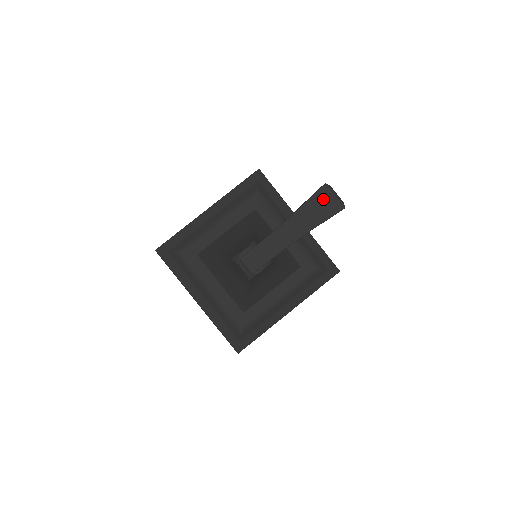
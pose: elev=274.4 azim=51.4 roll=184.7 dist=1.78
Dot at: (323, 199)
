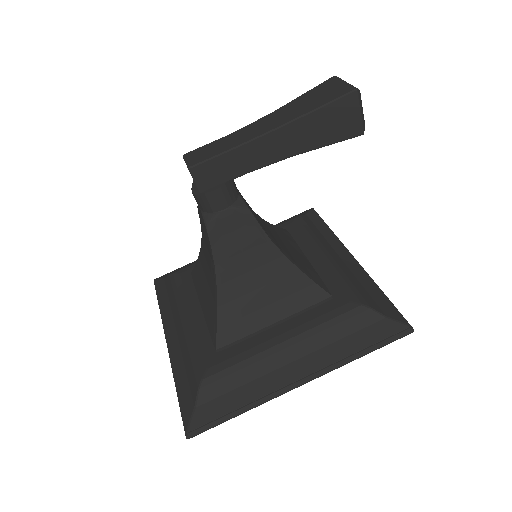
Dot at: (326, 88)
